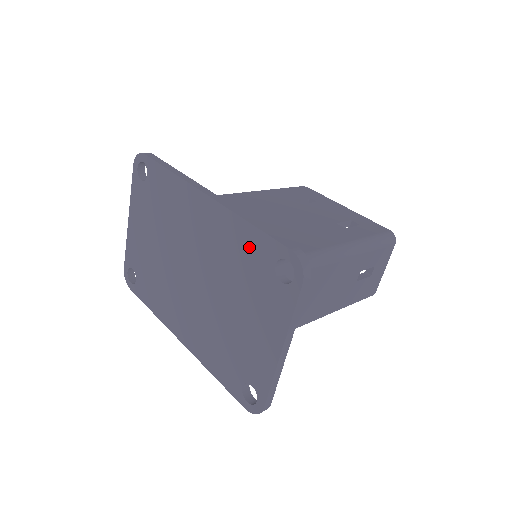
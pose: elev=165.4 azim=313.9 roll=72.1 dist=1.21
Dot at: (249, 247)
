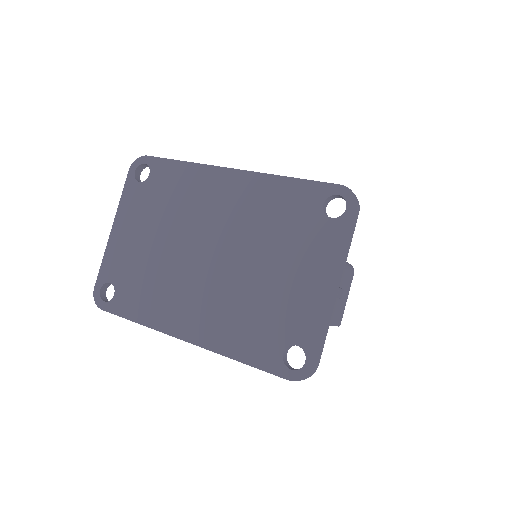
Dot at: (290, 199)
